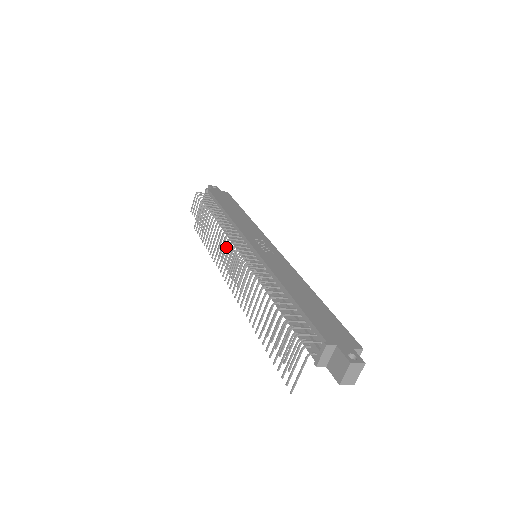
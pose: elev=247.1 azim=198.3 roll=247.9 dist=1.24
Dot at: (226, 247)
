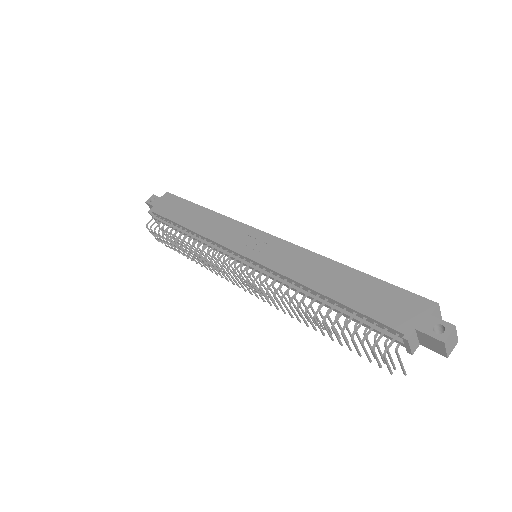
Dot at: occluded
